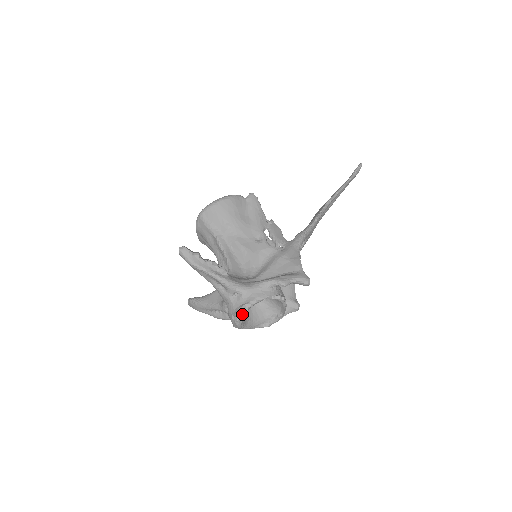
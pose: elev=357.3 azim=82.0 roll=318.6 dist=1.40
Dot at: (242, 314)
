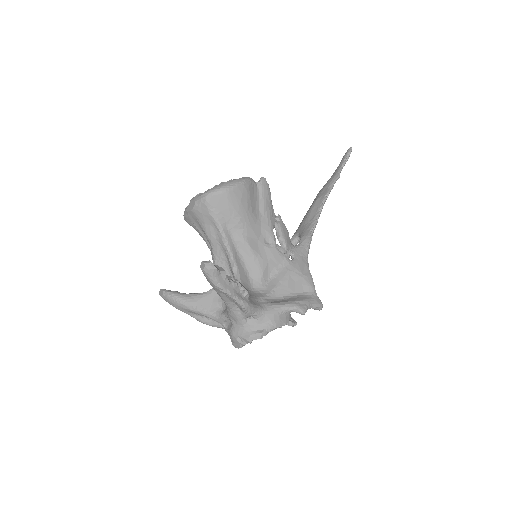
Dot at: occluded
